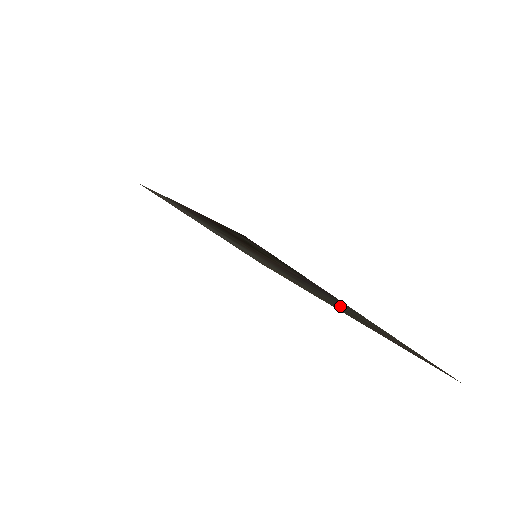
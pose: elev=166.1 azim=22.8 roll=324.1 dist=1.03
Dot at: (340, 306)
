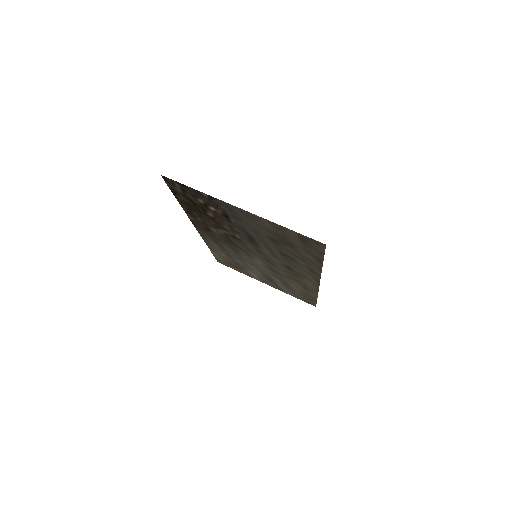
Dot at: (264, 236)
